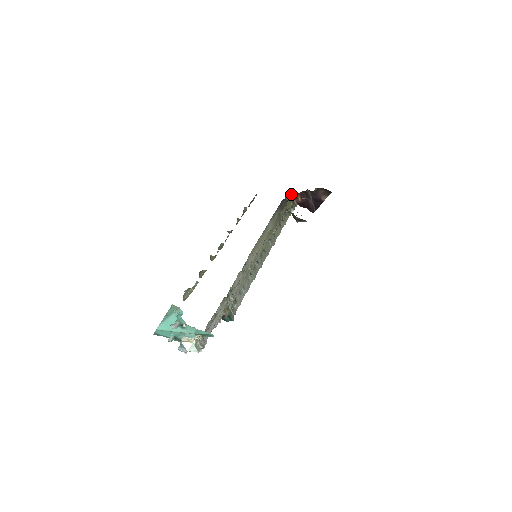
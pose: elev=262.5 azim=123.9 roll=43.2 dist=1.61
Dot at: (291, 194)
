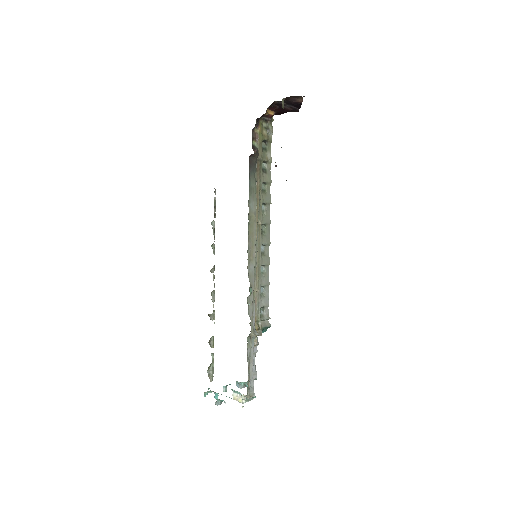
Dot at: (257, 121)
